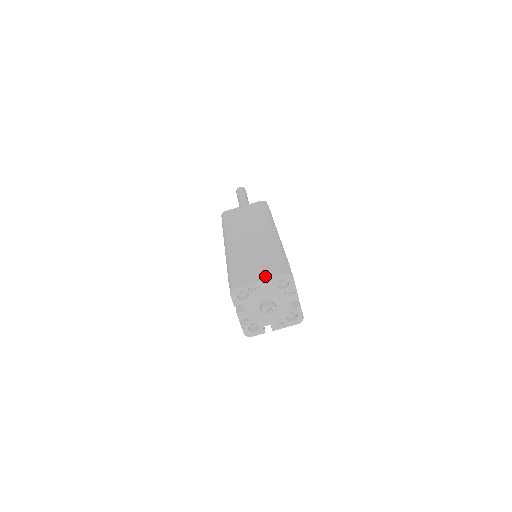
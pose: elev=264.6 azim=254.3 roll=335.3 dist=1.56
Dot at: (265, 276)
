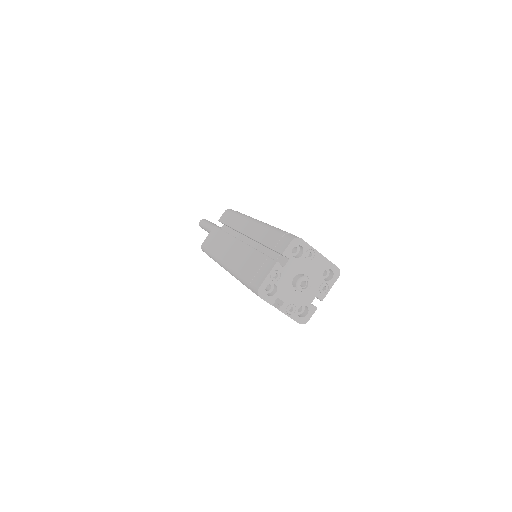
Dot at: (322, 255)
